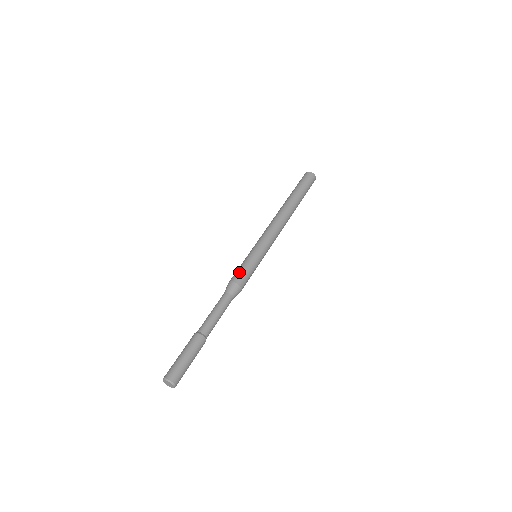
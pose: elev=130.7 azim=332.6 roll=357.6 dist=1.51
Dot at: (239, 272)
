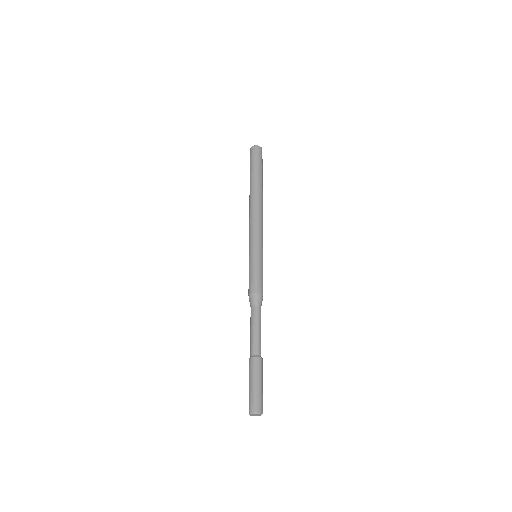
Dot at: (257, 281)
